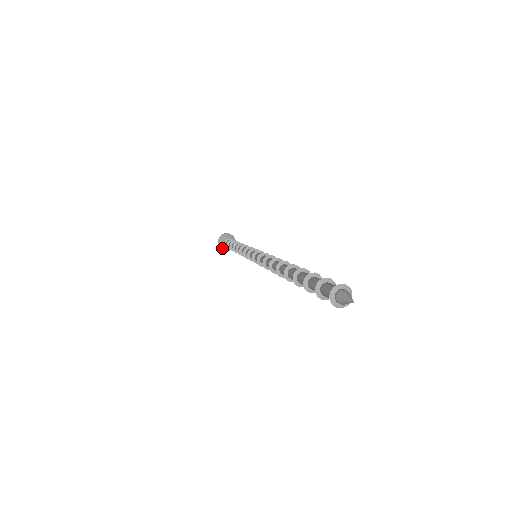
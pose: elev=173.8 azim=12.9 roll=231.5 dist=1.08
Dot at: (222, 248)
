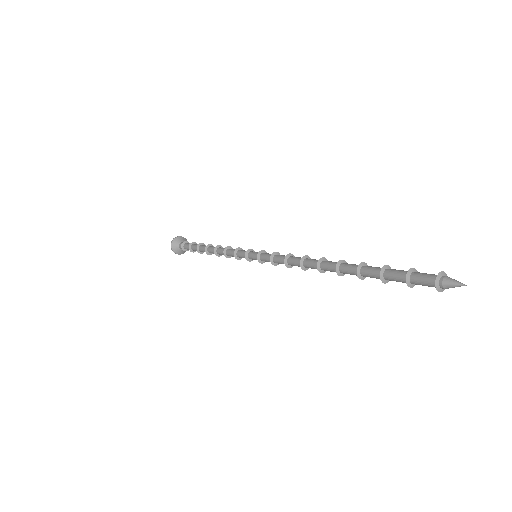
Dot at: (175, 251)
